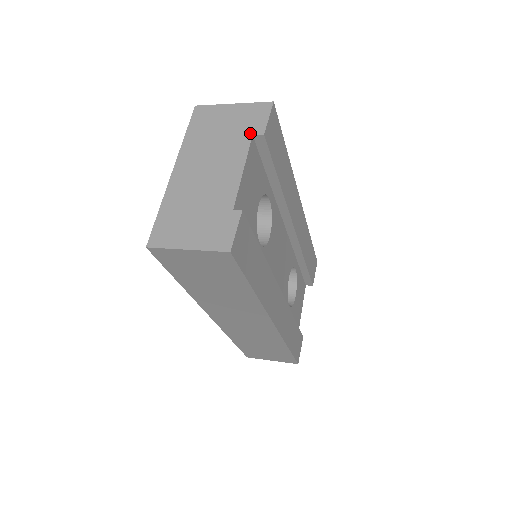
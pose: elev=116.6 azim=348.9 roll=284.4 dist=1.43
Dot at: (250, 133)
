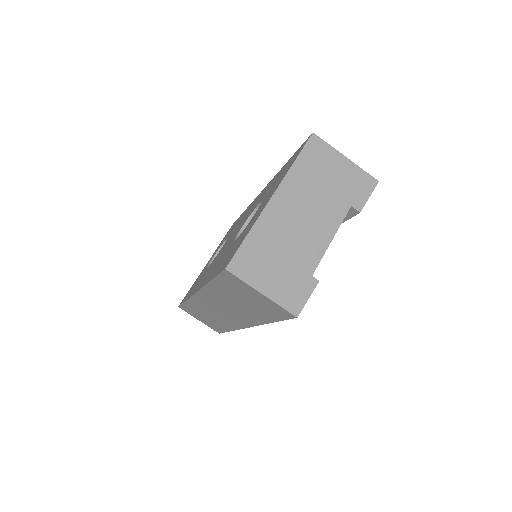
Dot at: (350, 202)
